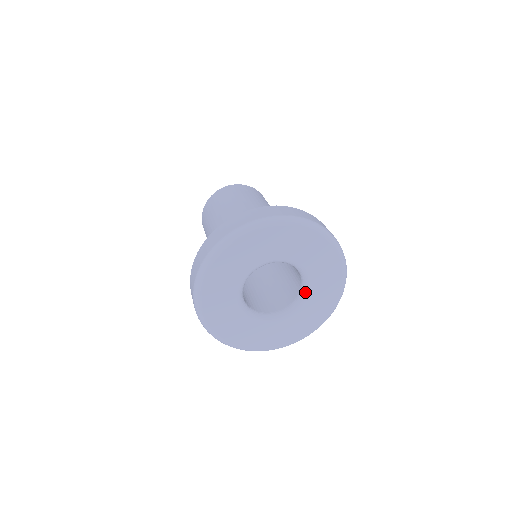
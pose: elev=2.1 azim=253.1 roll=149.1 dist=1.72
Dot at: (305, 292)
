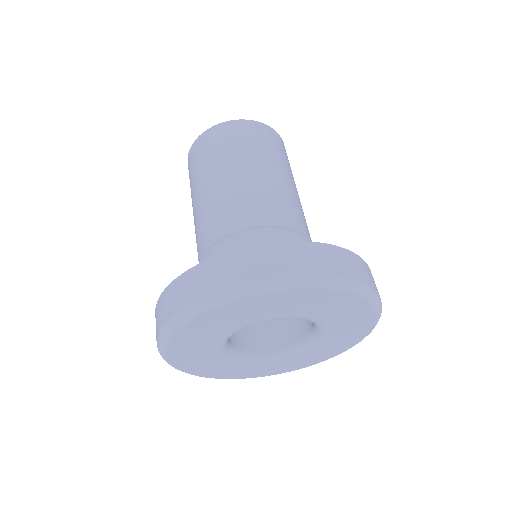
Dot at: (307, 345)
